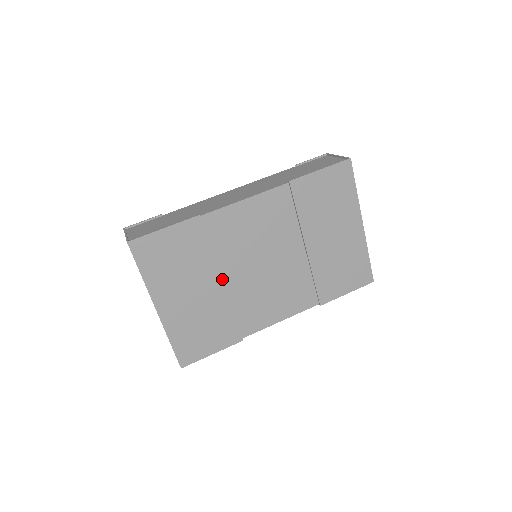
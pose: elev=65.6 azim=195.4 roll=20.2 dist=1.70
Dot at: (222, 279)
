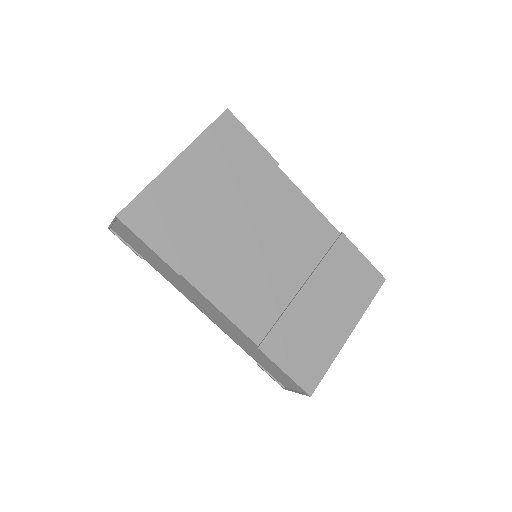
Dot at: (234, 215)
